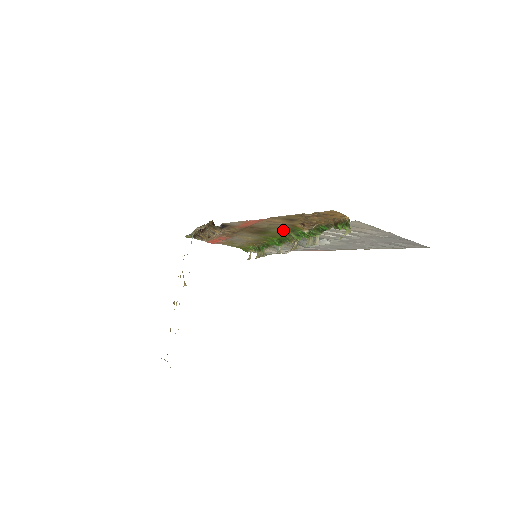
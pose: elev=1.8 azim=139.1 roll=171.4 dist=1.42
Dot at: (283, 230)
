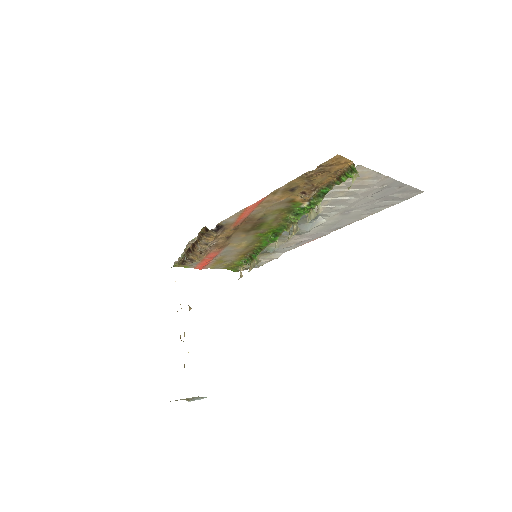
Dot at: (280, 214)
